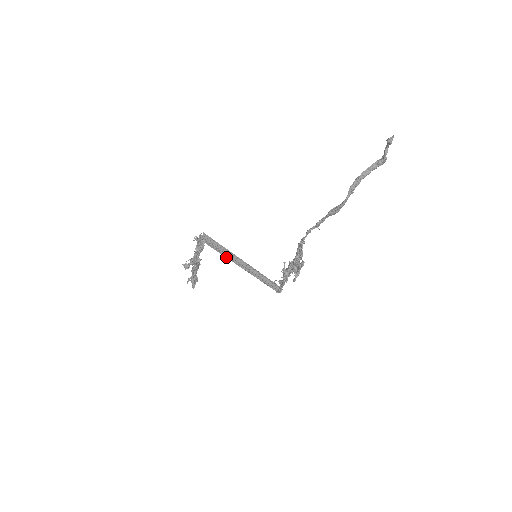
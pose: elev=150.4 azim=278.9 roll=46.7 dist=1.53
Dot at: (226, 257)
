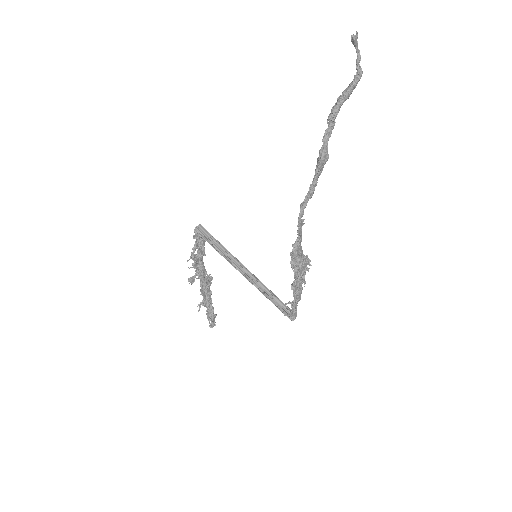
Dot at: occluded
